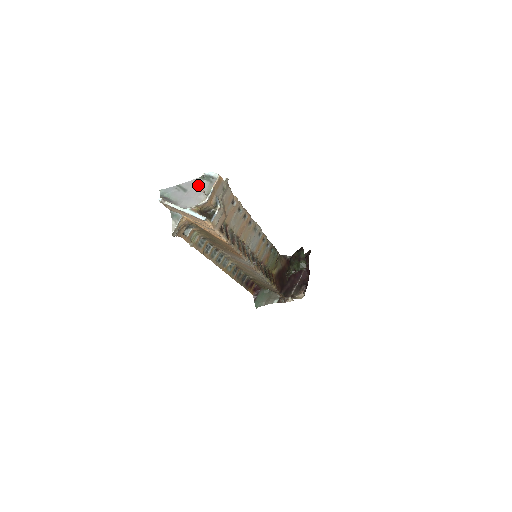
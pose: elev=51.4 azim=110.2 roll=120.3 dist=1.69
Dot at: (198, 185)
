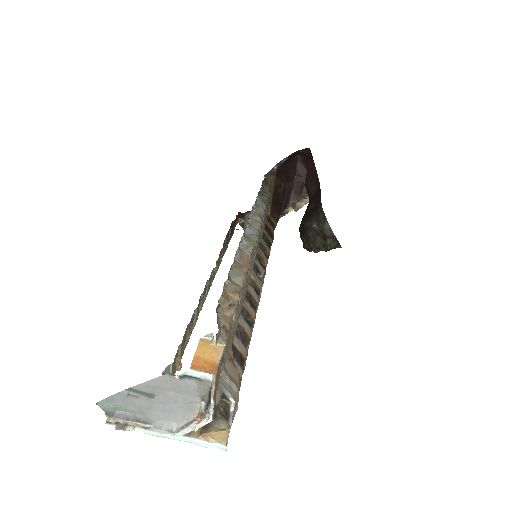
Dot at: (172, 386)
